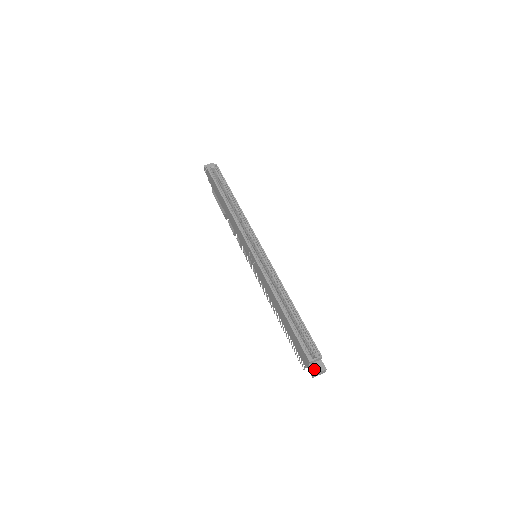
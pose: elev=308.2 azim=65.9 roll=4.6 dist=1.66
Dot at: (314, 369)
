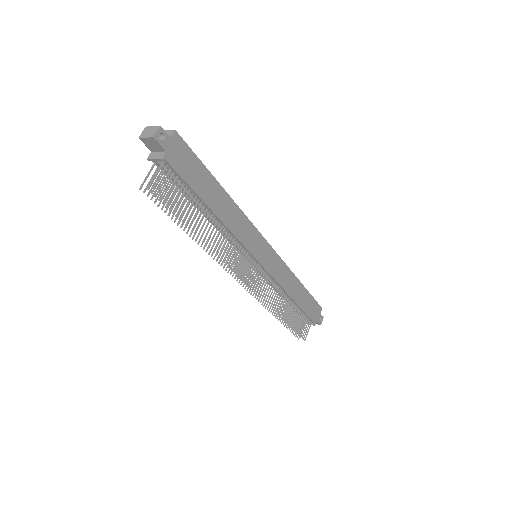
Dot at: occluded
